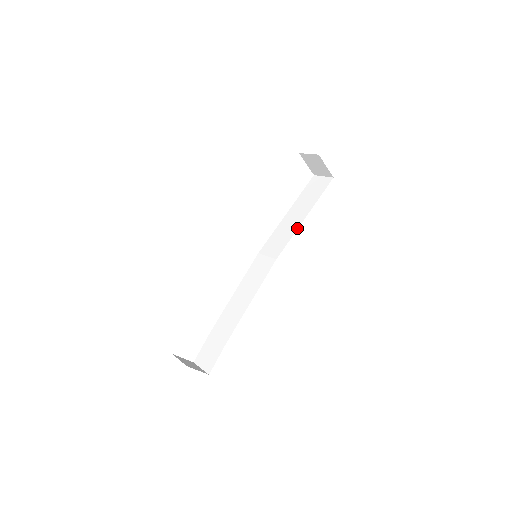
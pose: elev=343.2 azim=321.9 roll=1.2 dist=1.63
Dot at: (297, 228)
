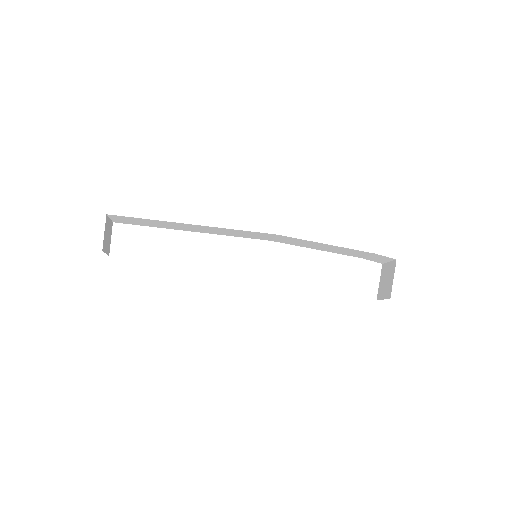
Dot at: occluded
